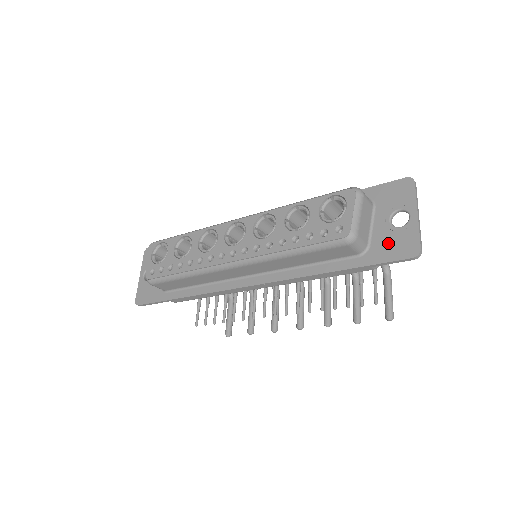
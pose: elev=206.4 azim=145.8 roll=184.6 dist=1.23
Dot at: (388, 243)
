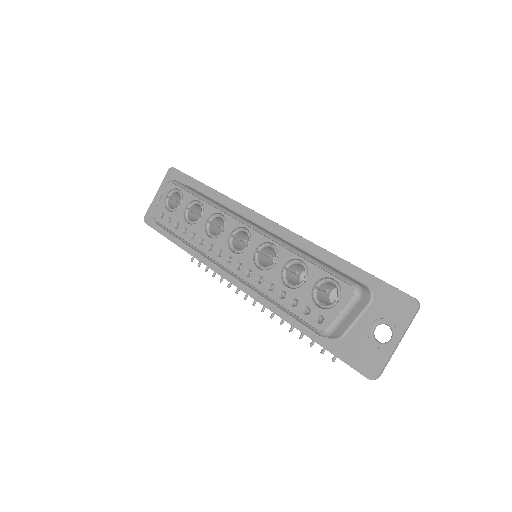
Dot at: (358, 348)
